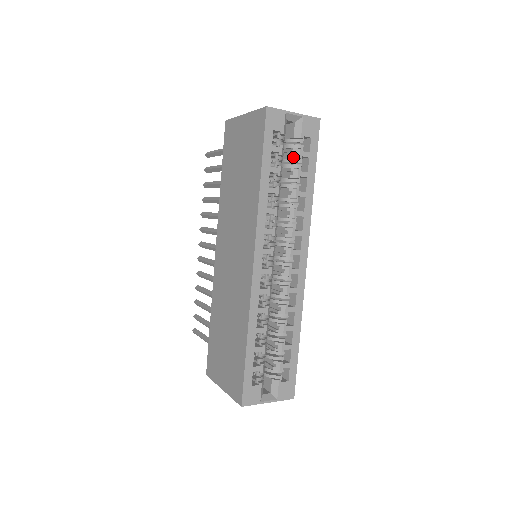
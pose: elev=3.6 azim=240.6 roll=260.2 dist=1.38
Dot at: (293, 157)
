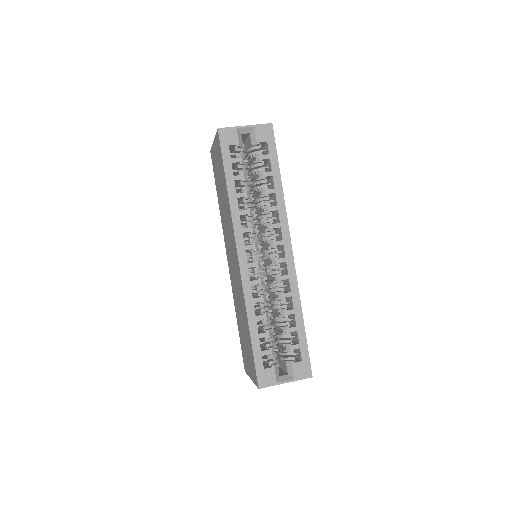
Dot at: (255, 162)
